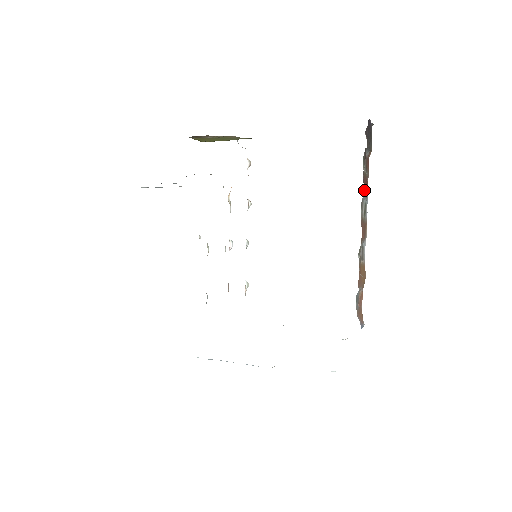
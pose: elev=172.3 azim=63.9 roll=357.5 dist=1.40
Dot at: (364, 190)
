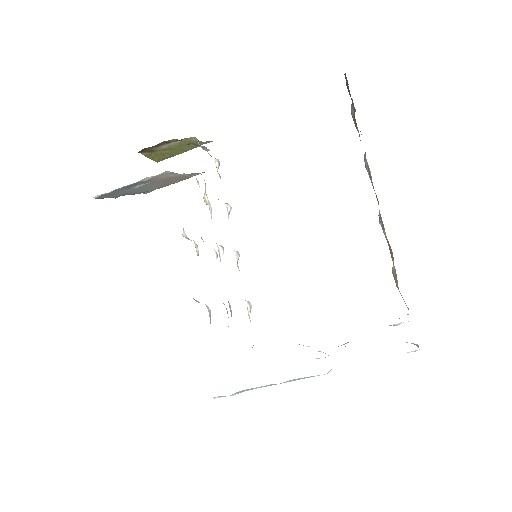
Dot at: occluded
